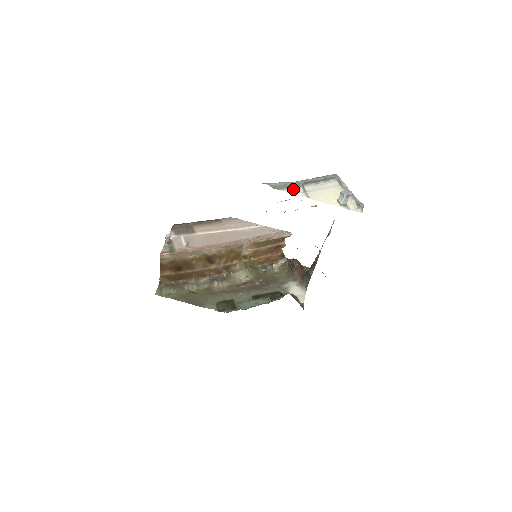
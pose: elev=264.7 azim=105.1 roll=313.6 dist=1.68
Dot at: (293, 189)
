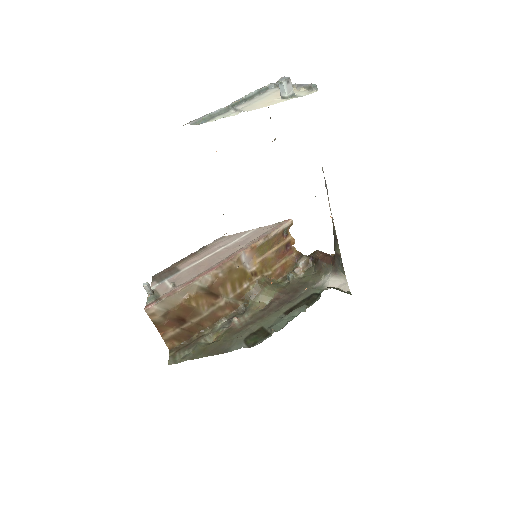
Dot at: (222, 115)
